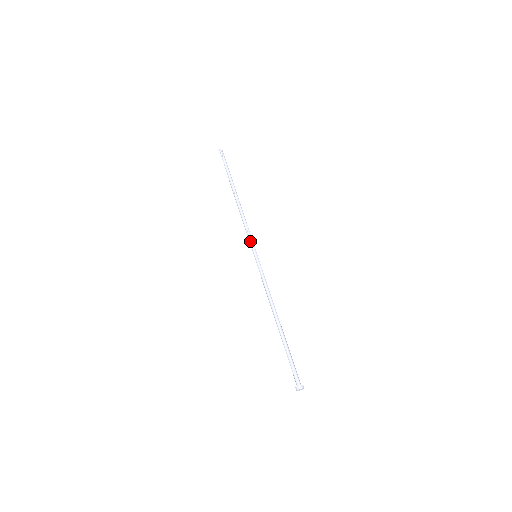
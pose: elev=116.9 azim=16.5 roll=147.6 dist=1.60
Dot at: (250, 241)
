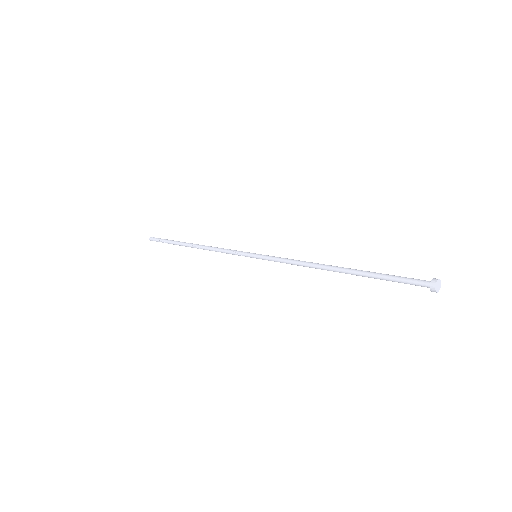
Dot at: (238, 252)
